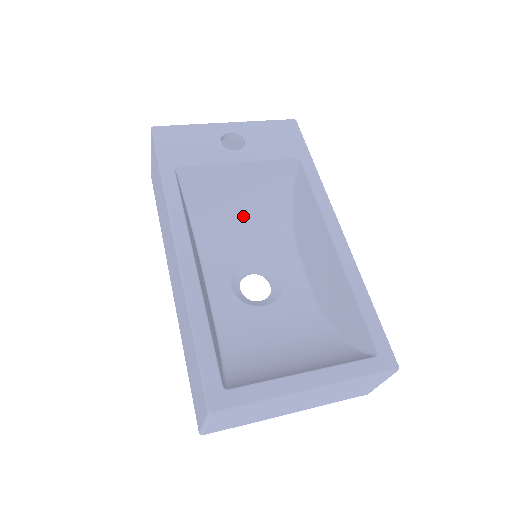
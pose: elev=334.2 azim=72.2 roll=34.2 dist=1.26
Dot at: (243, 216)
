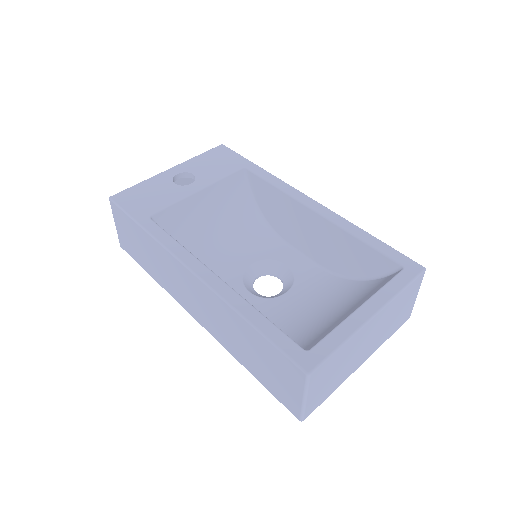
Dot at: (224, 234)
